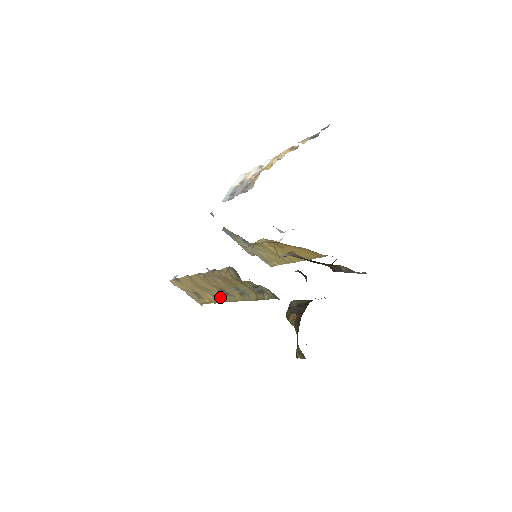
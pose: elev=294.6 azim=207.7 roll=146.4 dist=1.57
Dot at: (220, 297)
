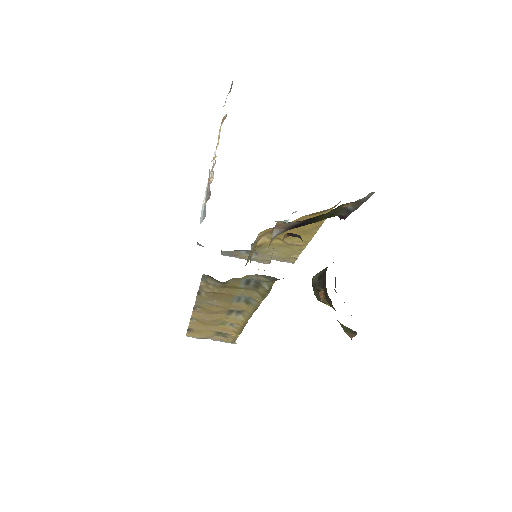
Dot at: (236, 321)
